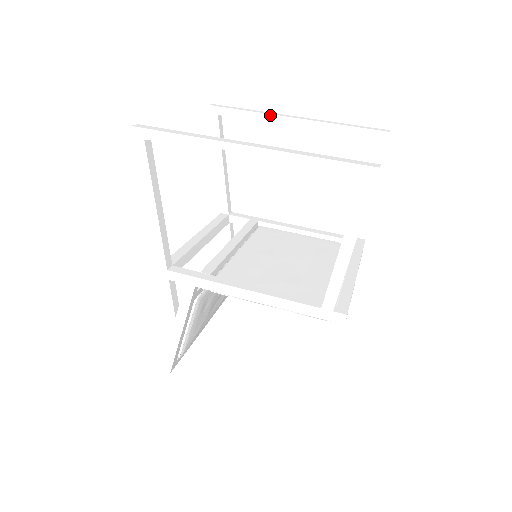
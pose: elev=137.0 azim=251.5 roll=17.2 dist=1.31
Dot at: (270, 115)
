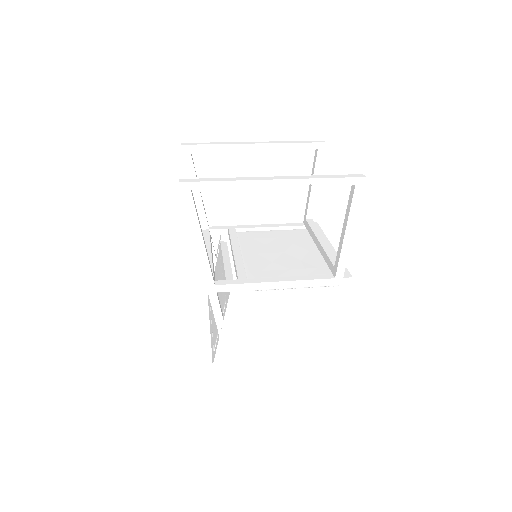
Dot at: (235, 145)
